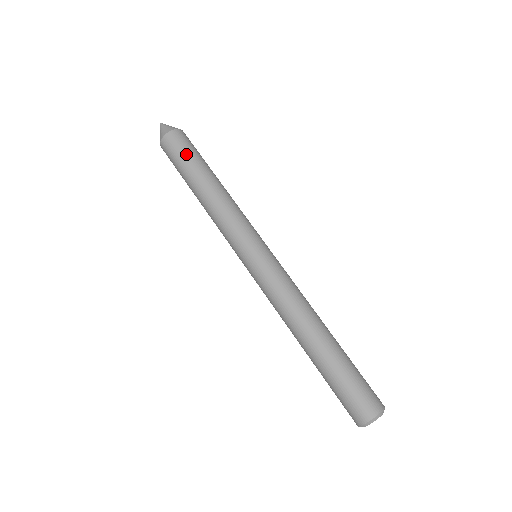
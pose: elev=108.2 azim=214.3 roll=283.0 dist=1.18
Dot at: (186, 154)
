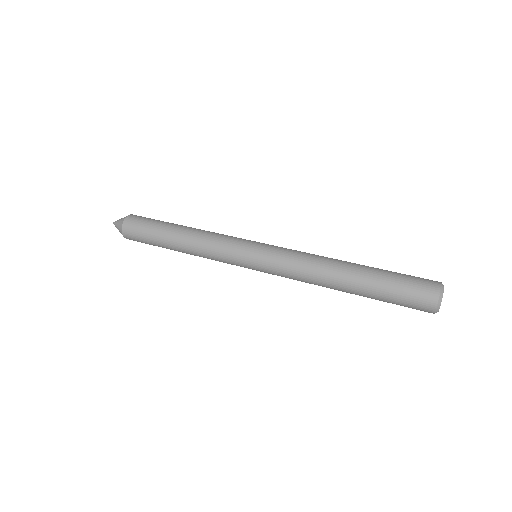
Dot at: (146, 231)
